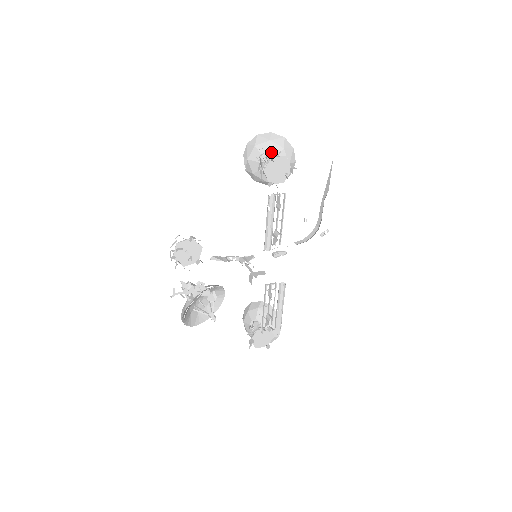
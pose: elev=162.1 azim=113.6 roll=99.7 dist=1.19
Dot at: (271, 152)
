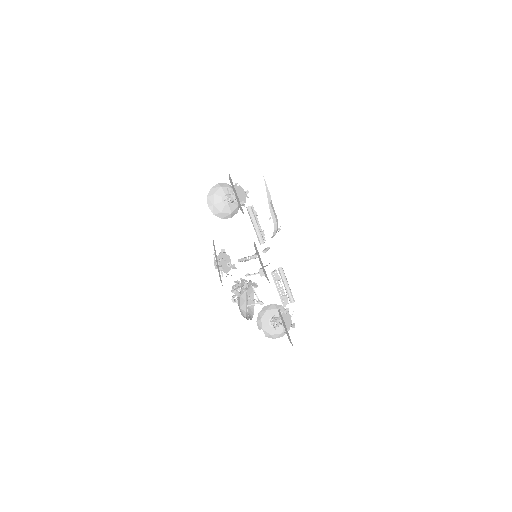
Dot at: (226, 192)
